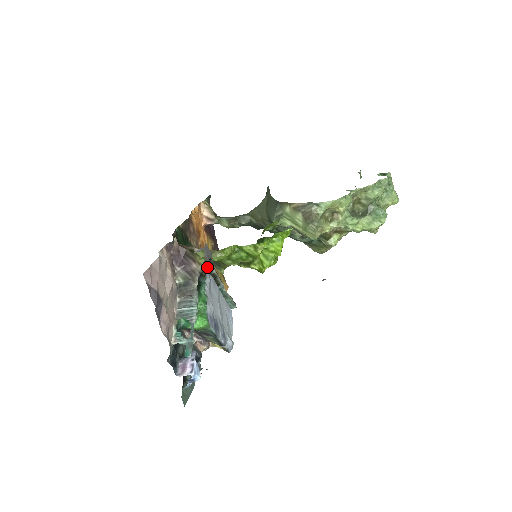
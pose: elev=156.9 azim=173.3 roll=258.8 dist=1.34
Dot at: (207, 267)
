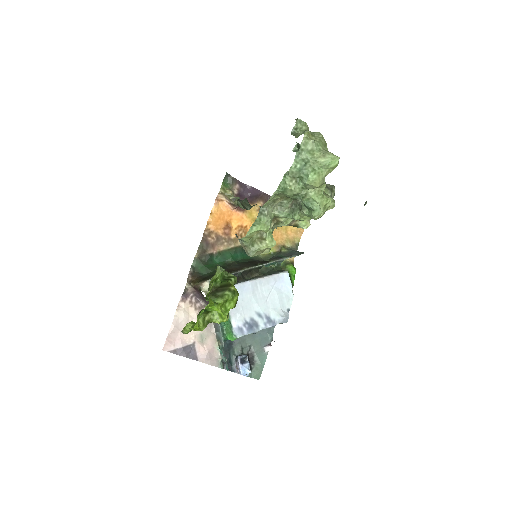
Dot at: (232, 274)
